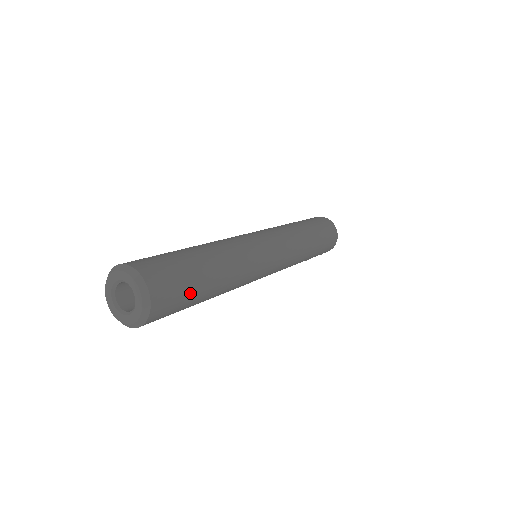
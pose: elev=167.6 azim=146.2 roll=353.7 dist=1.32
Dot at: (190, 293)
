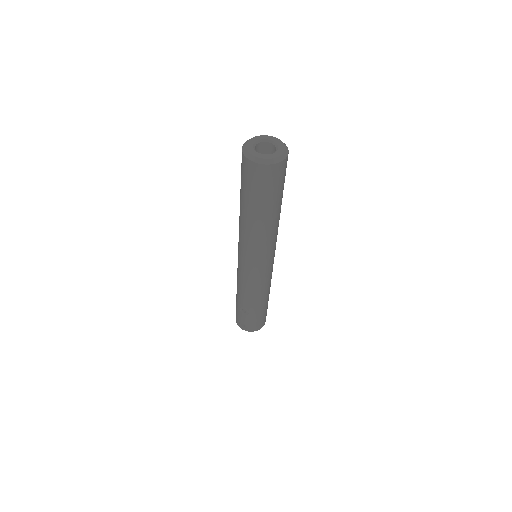
Dot at: (278, 192)
